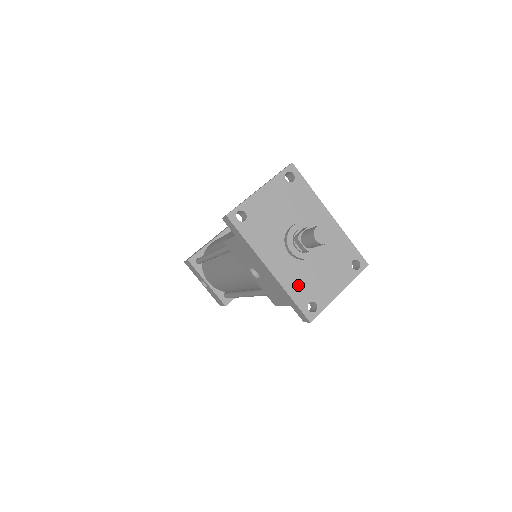
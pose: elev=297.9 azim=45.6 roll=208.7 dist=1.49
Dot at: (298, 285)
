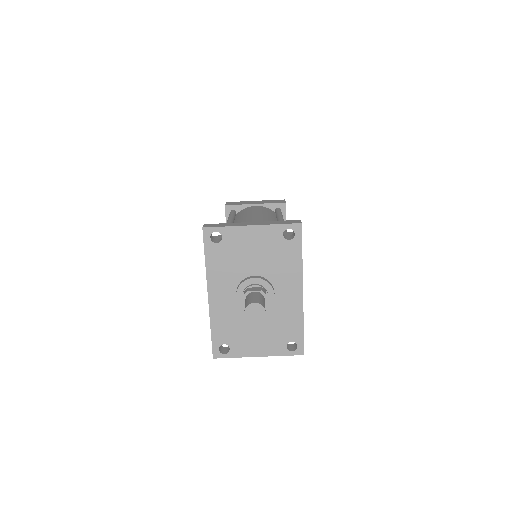
Dot at: (225, 324)
